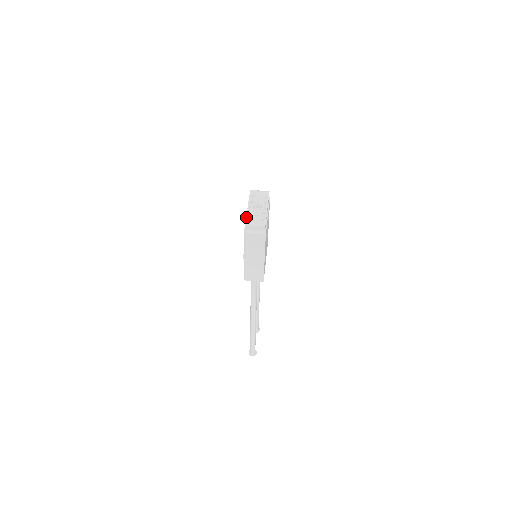
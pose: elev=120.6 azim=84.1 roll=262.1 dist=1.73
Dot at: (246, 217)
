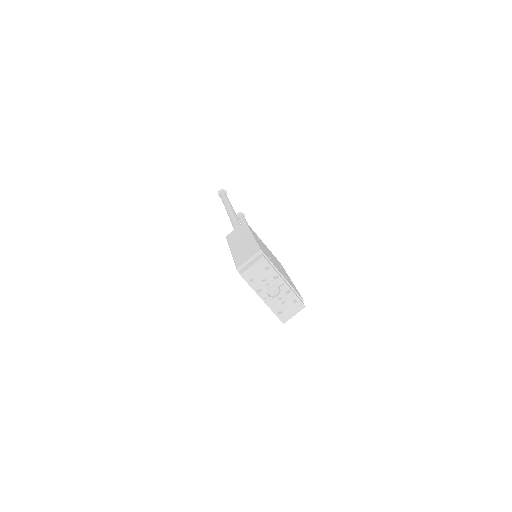
Dot at: (275, 314)
